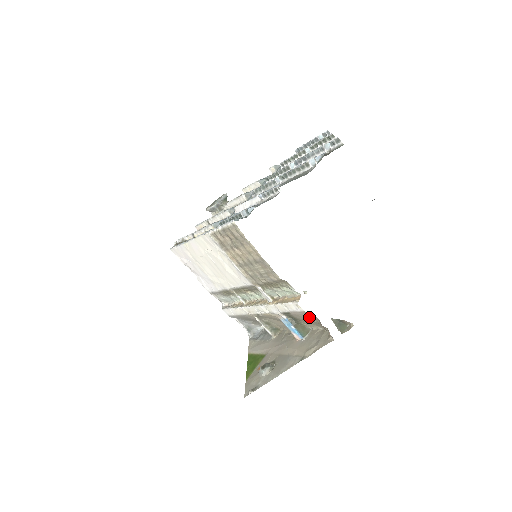
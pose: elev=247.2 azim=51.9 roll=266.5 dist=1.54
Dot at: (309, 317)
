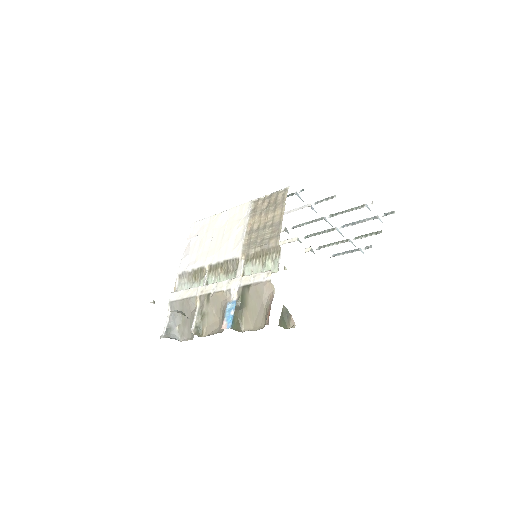
Dot at: (265, 295)
